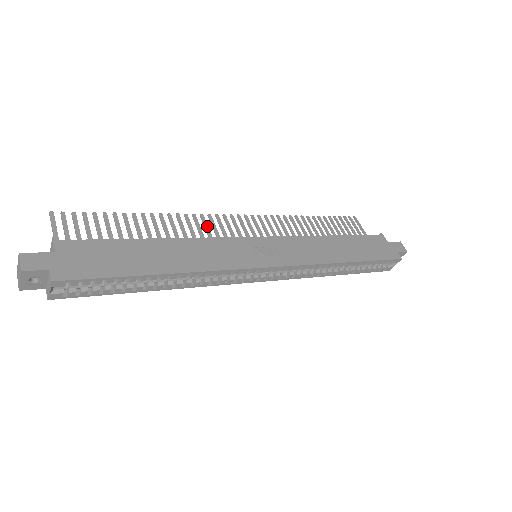
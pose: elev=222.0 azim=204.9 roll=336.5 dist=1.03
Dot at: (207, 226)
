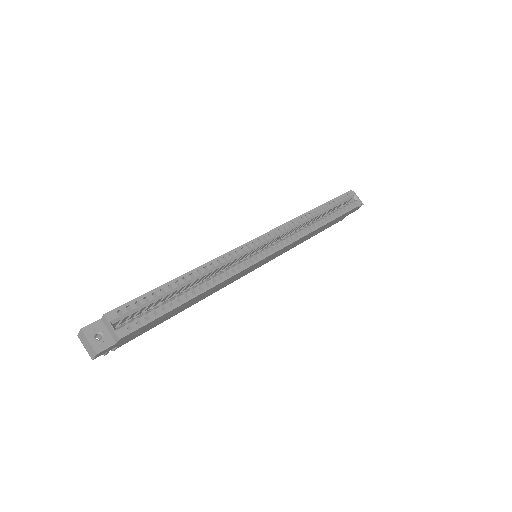
Dot at: occluded
